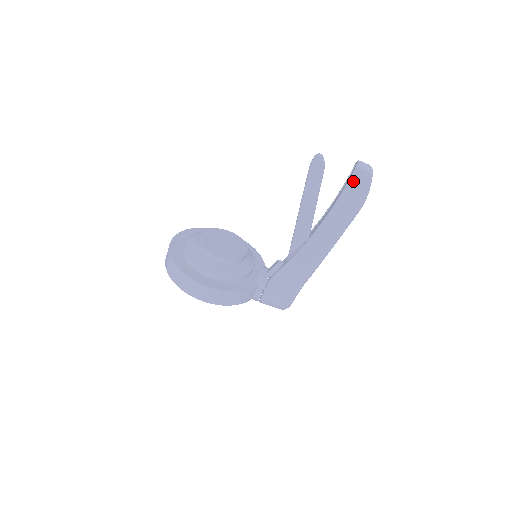
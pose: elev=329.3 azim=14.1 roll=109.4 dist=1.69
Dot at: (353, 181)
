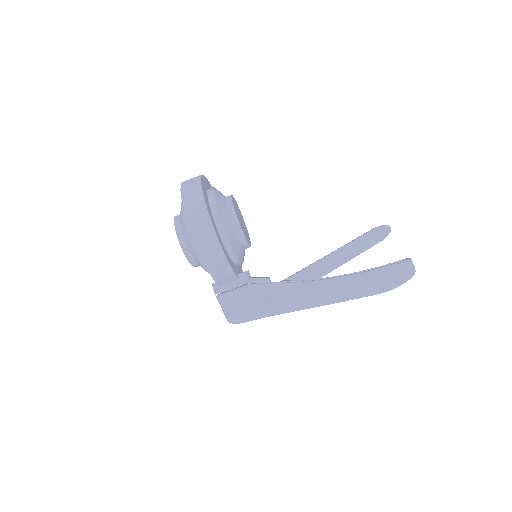
Dot at: (398, 267)
